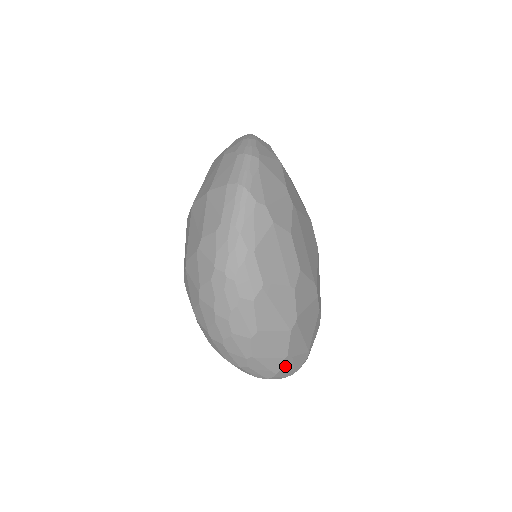
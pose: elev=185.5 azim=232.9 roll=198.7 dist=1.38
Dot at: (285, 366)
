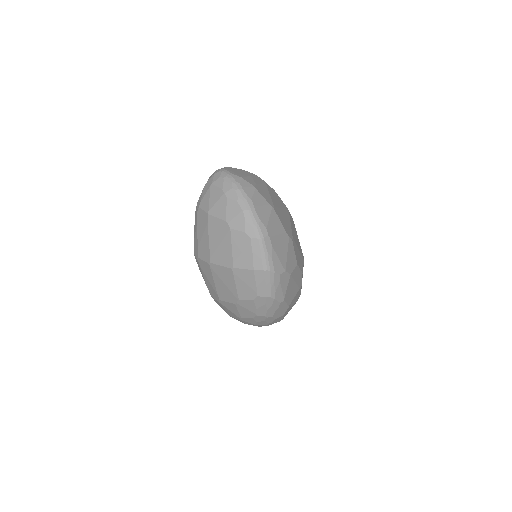
Dot at: occluded
